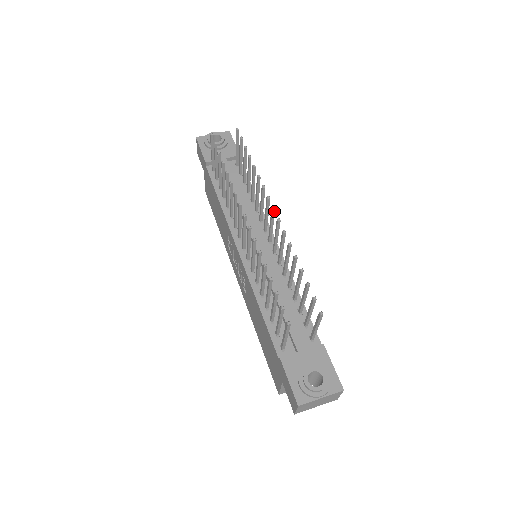
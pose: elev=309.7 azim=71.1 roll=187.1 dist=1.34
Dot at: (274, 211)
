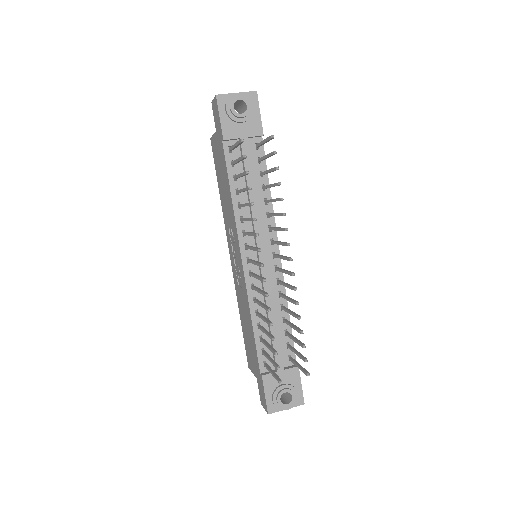
Dot at: (291, 260)
